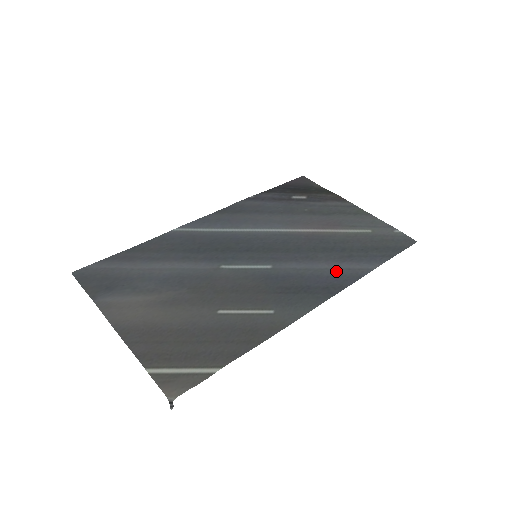
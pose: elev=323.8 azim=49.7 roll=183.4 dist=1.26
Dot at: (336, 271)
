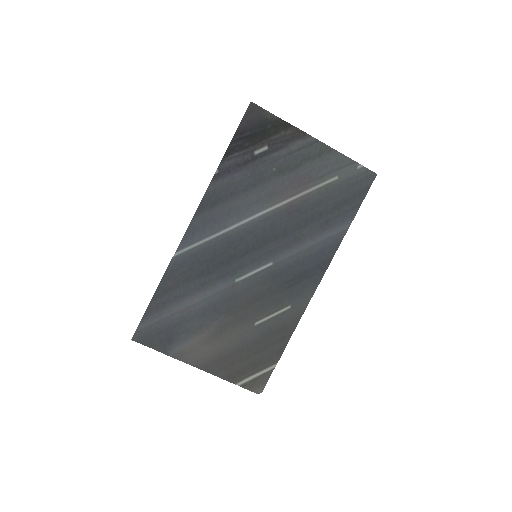
Dot at: (321, 245)
